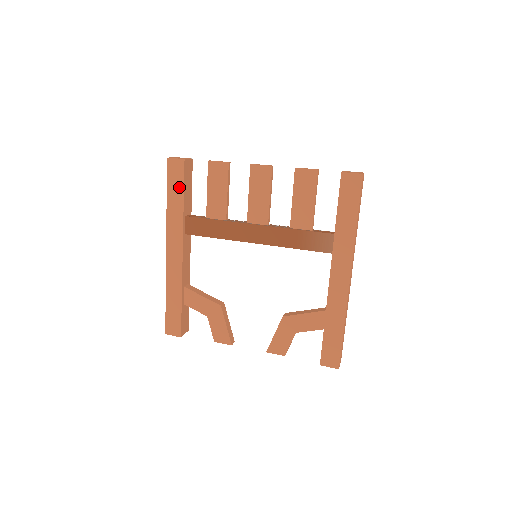
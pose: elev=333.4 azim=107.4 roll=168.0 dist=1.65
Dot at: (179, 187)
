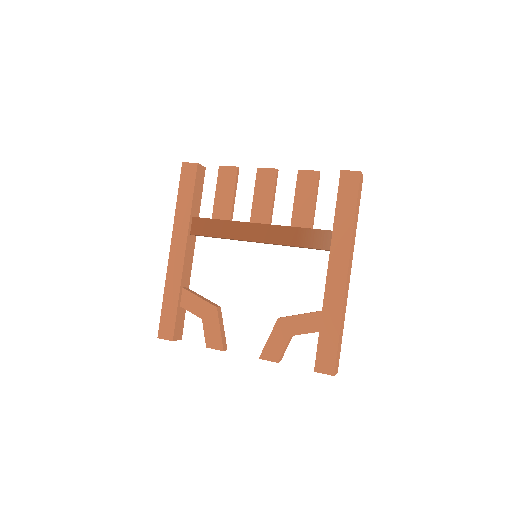
Dot at: (190, 188)
